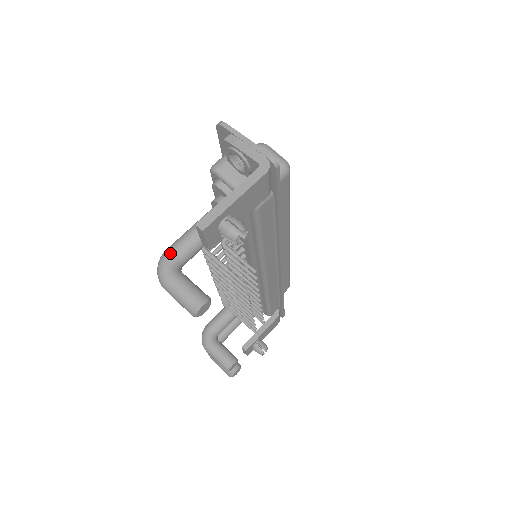
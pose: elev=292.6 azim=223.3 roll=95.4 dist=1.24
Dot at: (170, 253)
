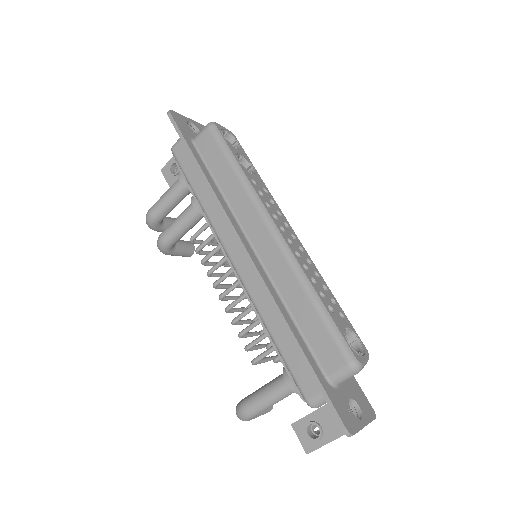
Dot at: occluded
